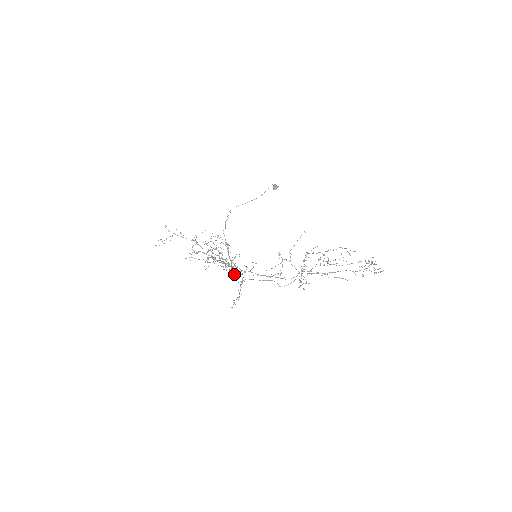
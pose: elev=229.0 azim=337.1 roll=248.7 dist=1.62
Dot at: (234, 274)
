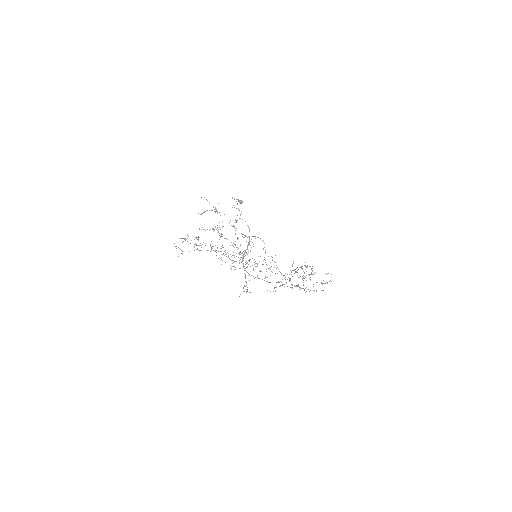
Dot at: (230, 268)
